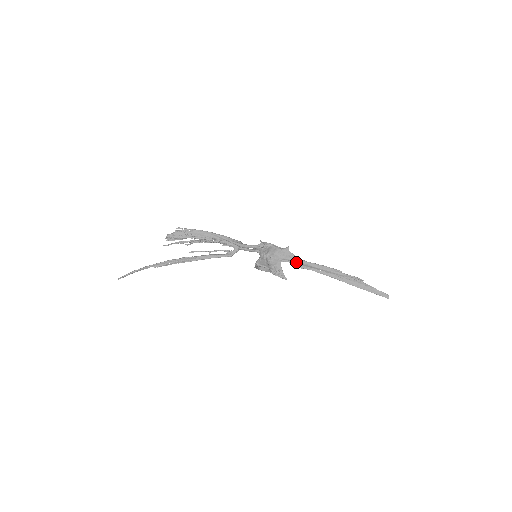
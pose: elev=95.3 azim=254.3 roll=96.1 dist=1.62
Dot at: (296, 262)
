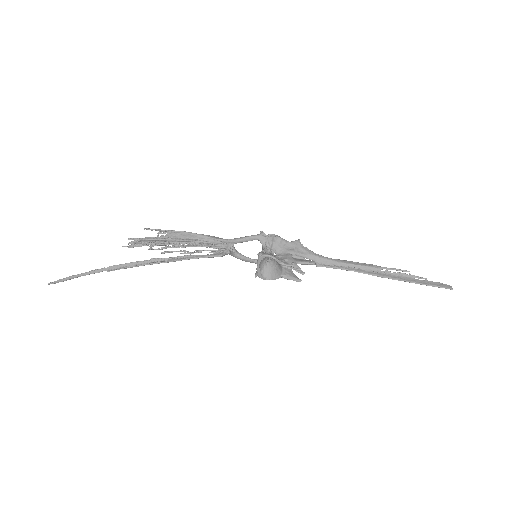
Dot at: (312, 258)
